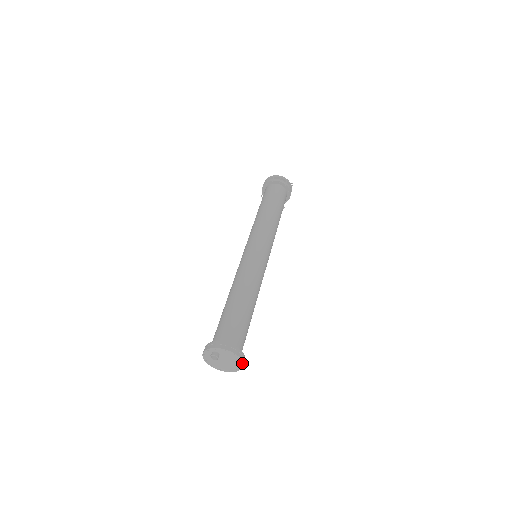
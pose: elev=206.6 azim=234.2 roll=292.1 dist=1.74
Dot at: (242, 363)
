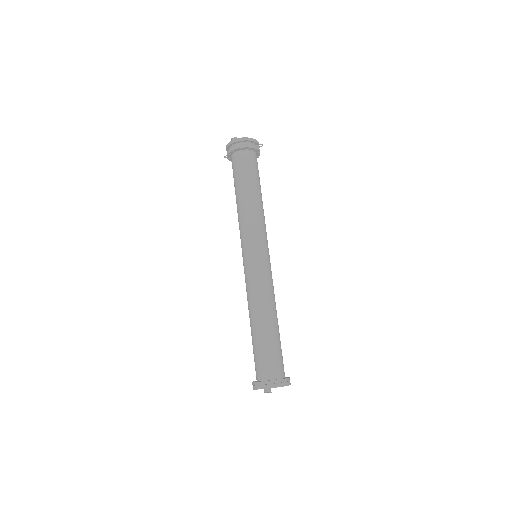
Dot at: occluded
